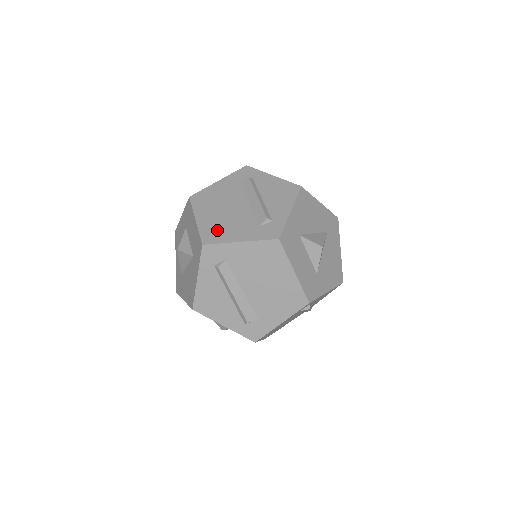
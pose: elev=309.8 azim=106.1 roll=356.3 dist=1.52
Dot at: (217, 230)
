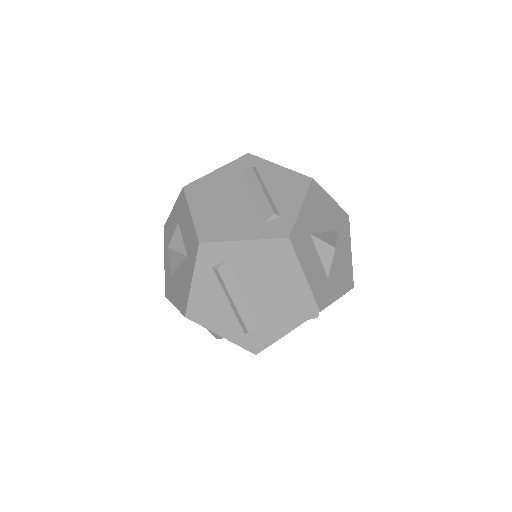
Dot at: (216, 226)
